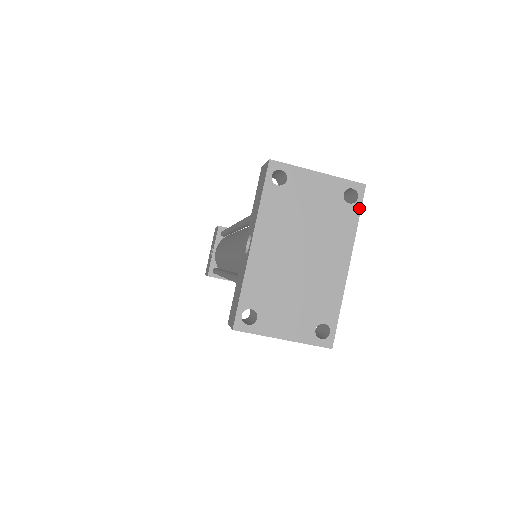
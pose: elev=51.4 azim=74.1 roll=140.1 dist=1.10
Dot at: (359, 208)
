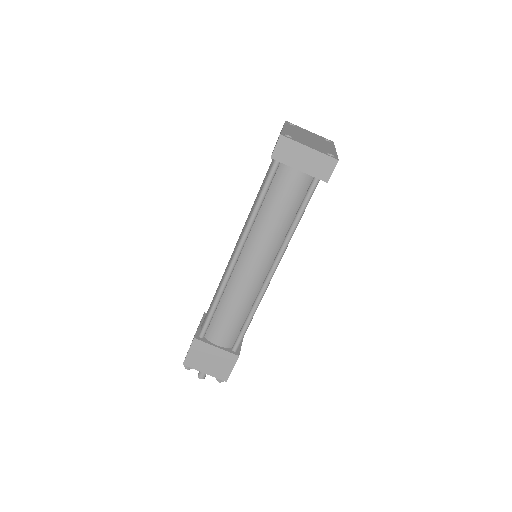
Dot at: (333, 144)
